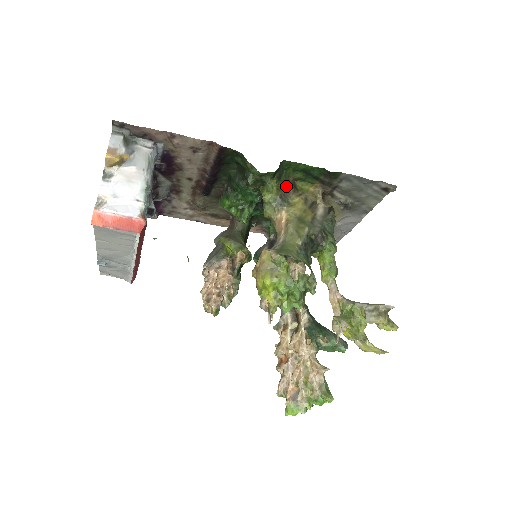
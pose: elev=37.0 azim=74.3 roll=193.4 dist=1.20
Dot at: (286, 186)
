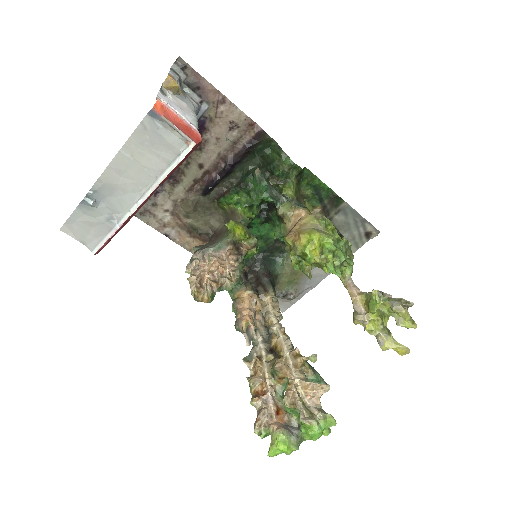
Dot at: (300, 194)
